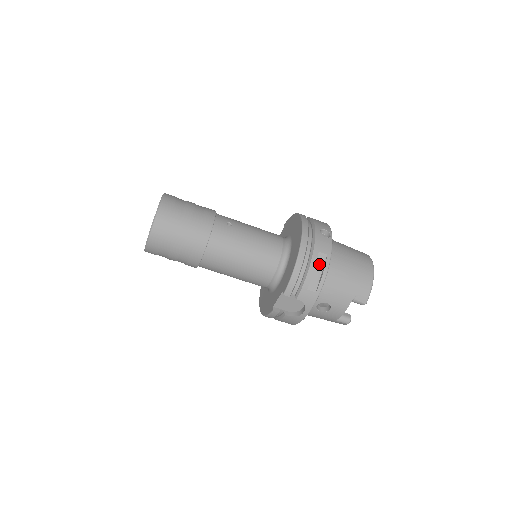
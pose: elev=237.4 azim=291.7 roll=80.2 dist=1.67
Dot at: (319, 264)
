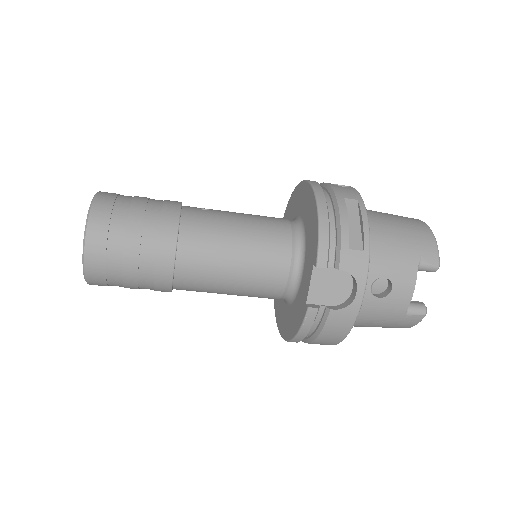
Dot at: (351, 213)
